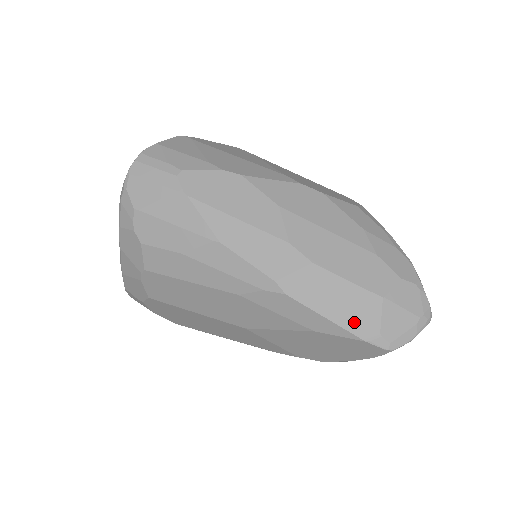
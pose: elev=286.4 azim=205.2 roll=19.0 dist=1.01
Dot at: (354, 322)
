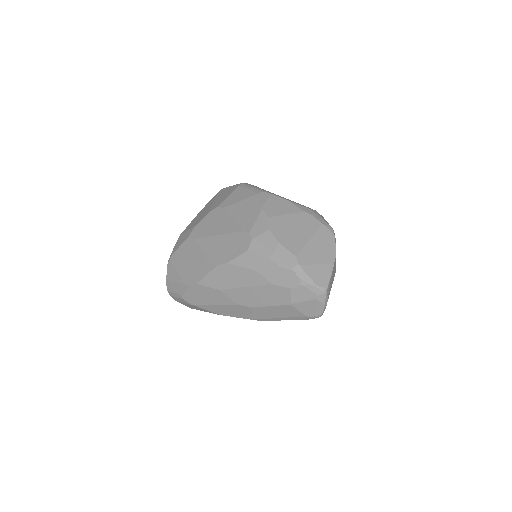
Dot at: (292, 318)
